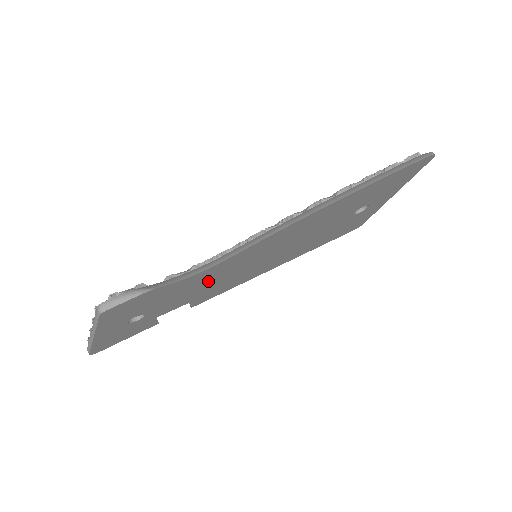
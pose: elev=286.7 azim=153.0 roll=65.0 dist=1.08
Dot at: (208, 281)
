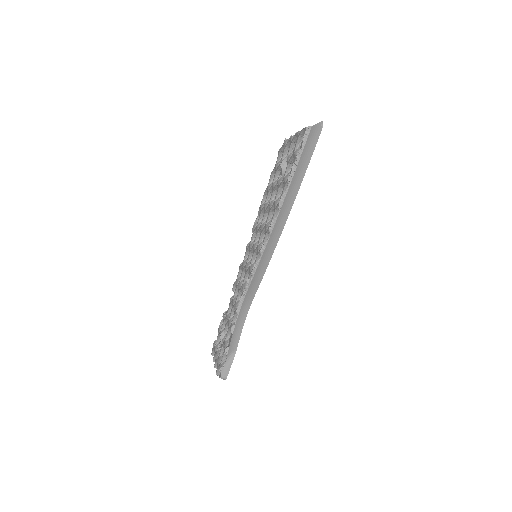
Dot at: occluded
